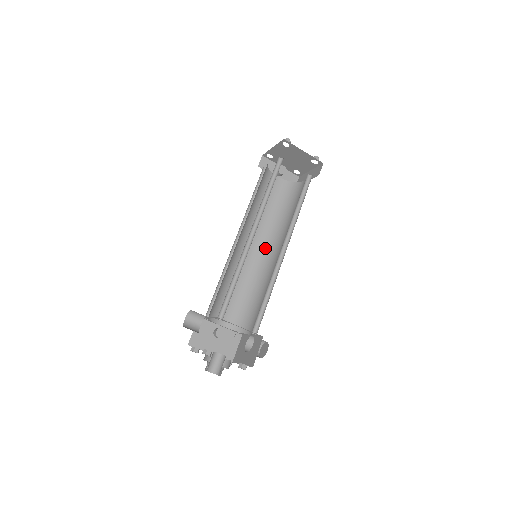
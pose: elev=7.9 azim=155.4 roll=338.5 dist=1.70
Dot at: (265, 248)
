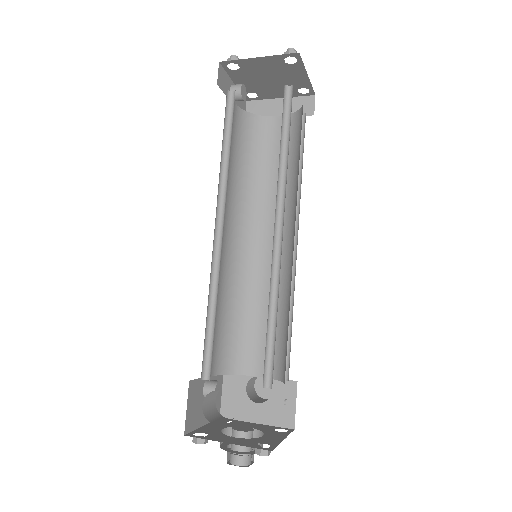
Dot at: (239, 231)
